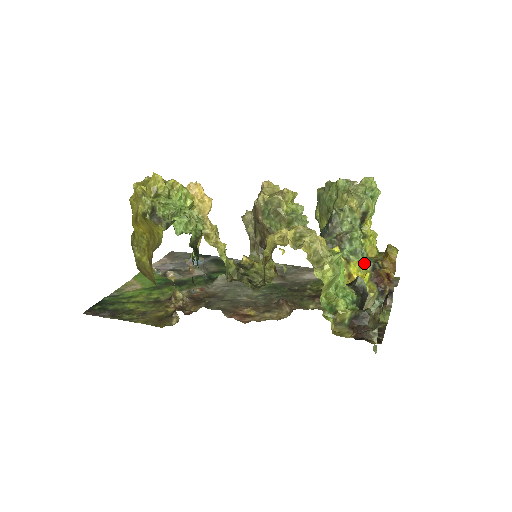
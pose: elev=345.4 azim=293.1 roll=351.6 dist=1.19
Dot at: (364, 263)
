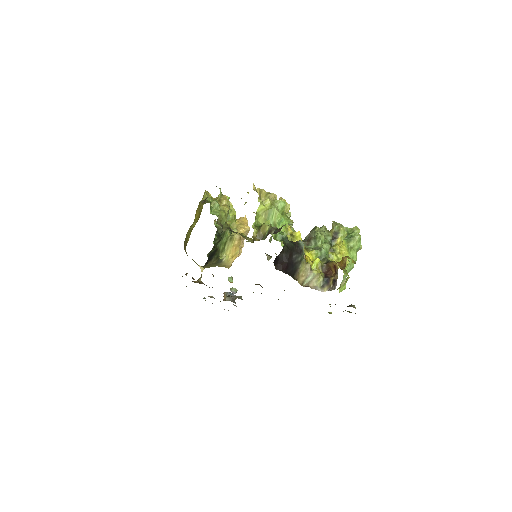
Dot at: (322, 259)
